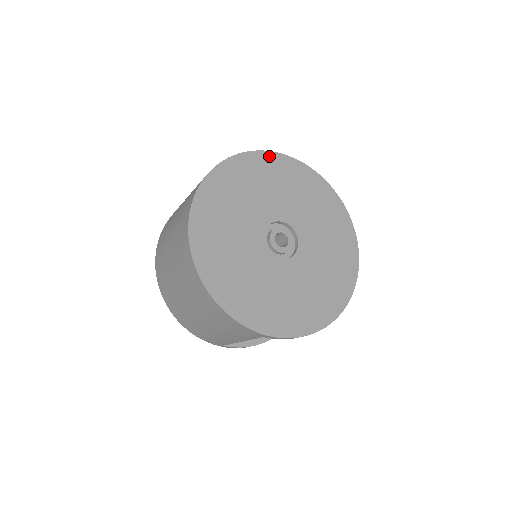
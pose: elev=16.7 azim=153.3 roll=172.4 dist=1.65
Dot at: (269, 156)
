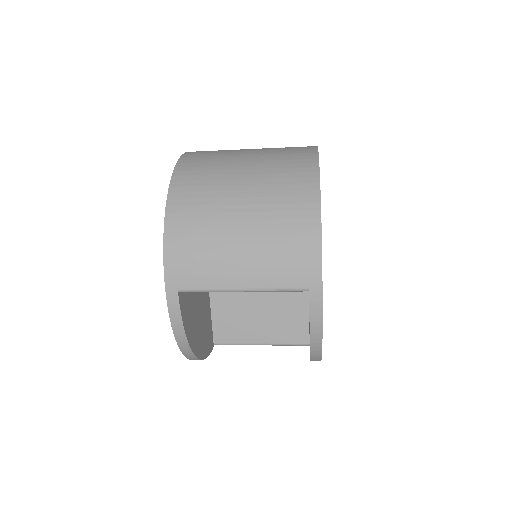
Dot at: occluded
